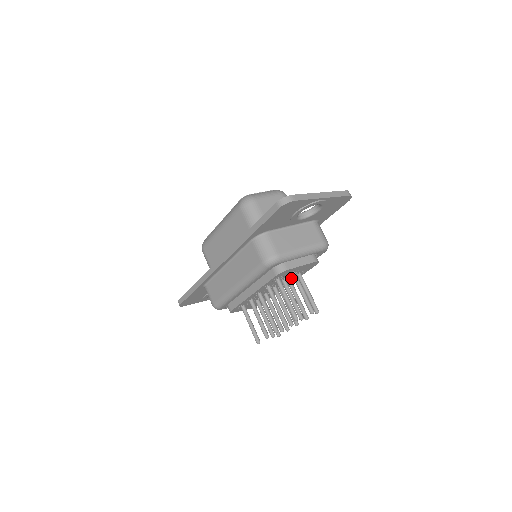
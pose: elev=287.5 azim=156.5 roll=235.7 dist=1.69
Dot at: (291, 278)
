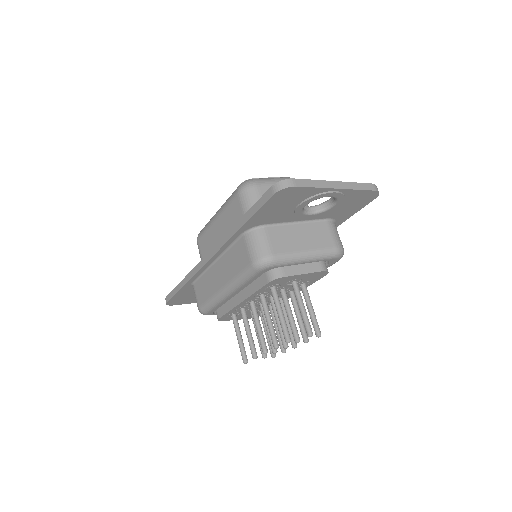
Dot at: occluded
